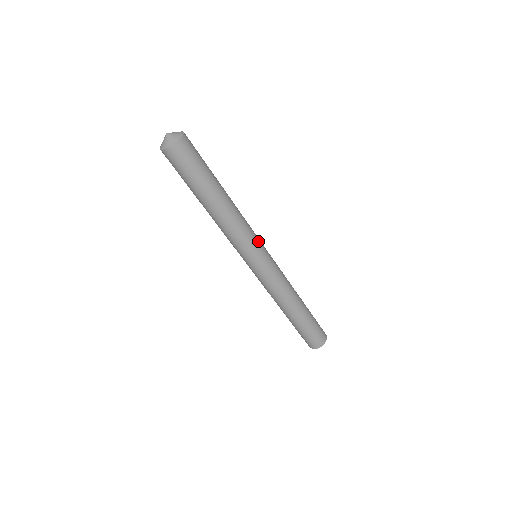
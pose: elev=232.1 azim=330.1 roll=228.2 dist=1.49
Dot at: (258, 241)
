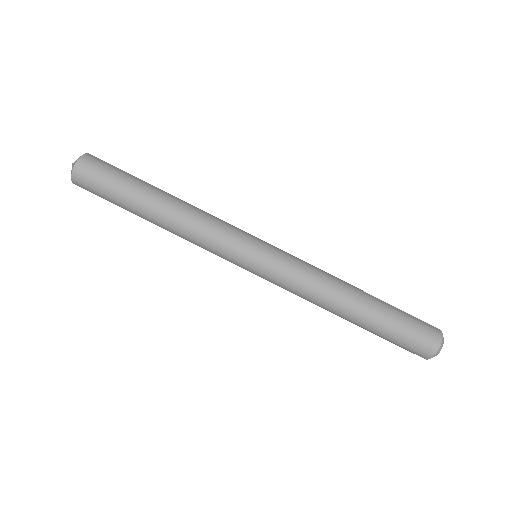
Dot at: occluded
